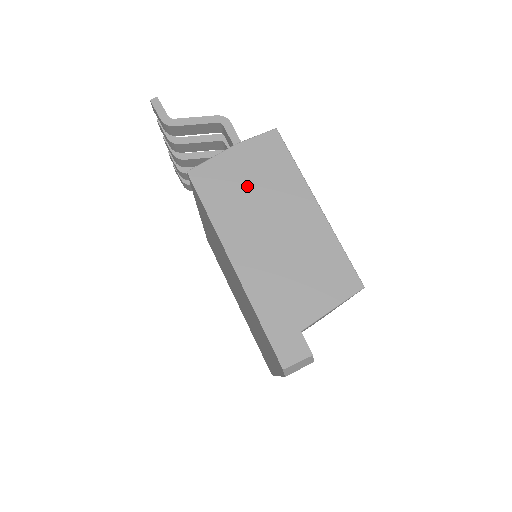
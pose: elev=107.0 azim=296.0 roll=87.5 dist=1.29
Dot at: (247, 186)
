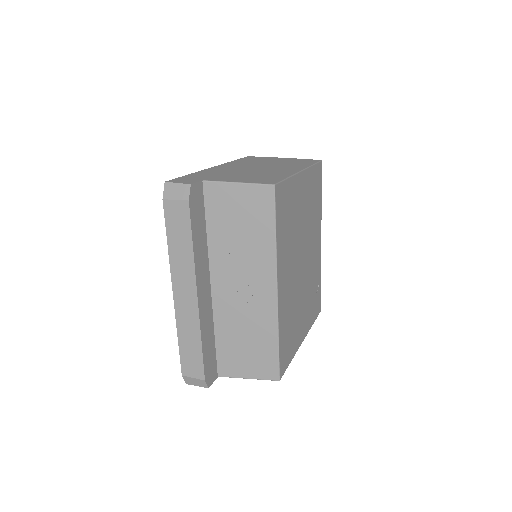
Dot at: (270, 162)
